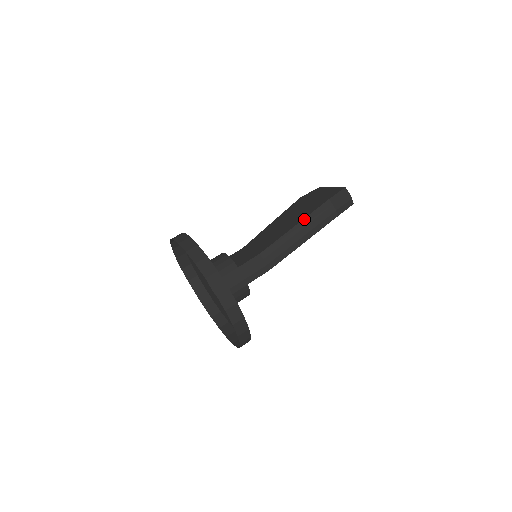
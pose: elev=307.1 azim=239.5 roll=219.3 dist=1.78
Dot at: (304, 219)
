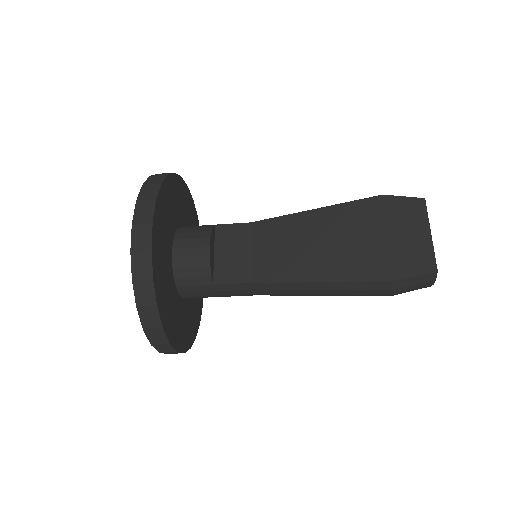
Dot at: (339, 282)
